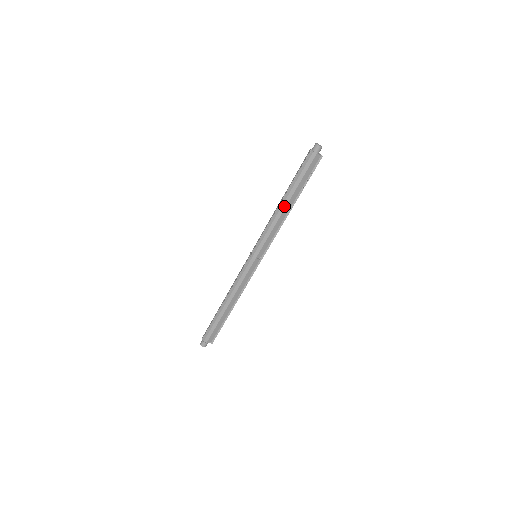
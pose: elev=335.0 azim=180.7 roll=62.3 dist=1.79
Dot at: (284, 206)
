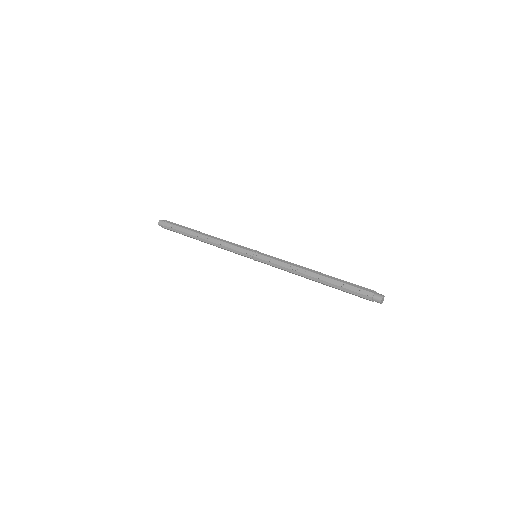
Dot at: (310, 279)
